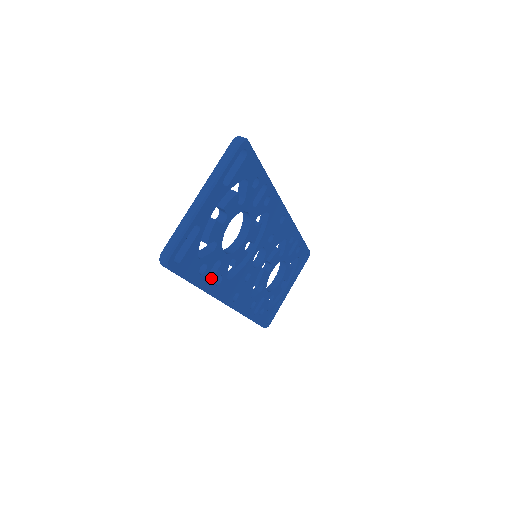
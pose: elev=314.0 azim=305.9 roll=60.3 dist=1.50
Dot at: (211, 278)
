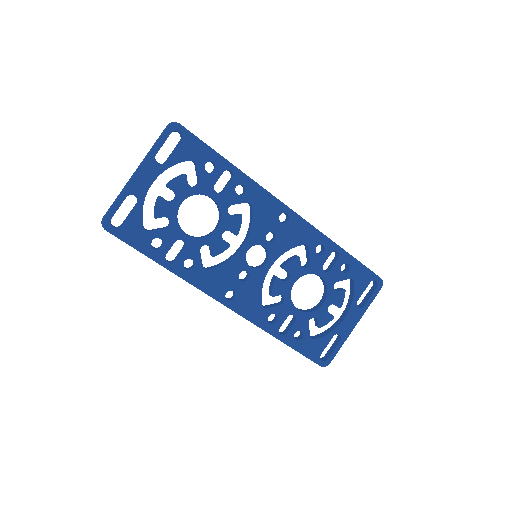
Dot at: (176, 259)
